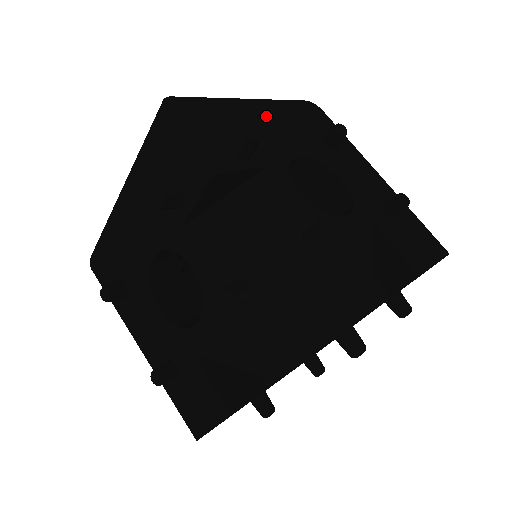
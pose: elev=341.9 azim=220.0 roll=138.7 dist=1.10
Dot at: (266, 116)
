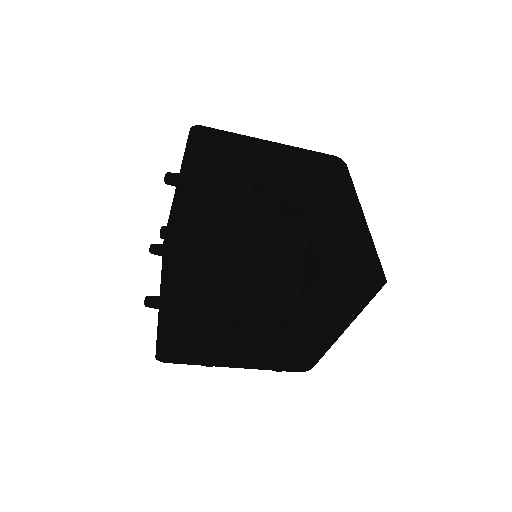
Dot at: (275, 152)
